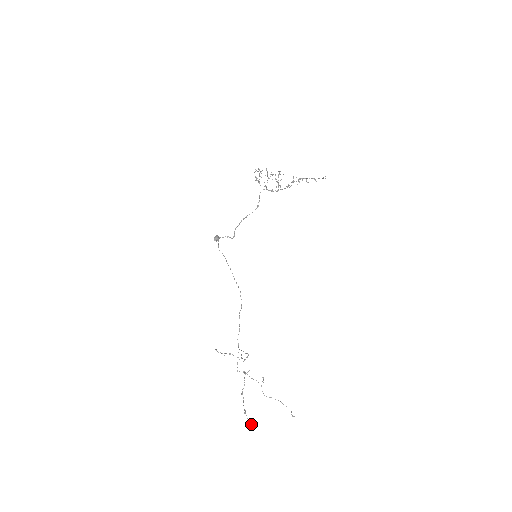
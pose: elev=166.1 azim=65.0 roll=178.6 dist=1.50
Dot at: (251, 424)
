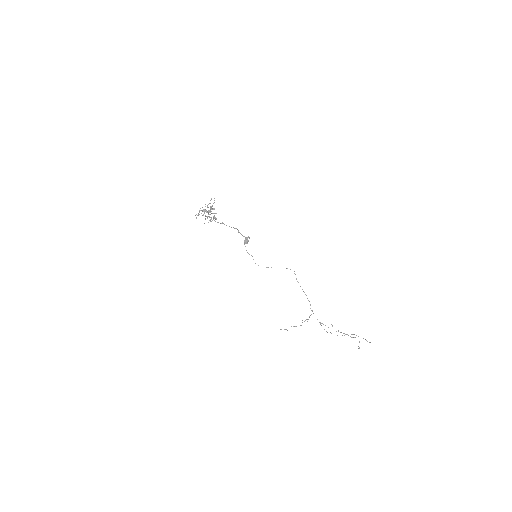
Dot at: occluded
